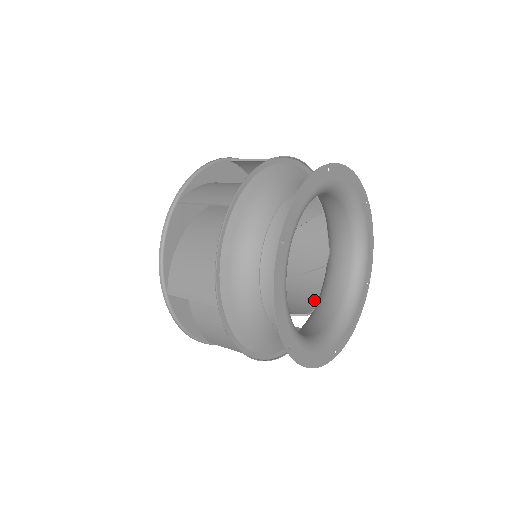
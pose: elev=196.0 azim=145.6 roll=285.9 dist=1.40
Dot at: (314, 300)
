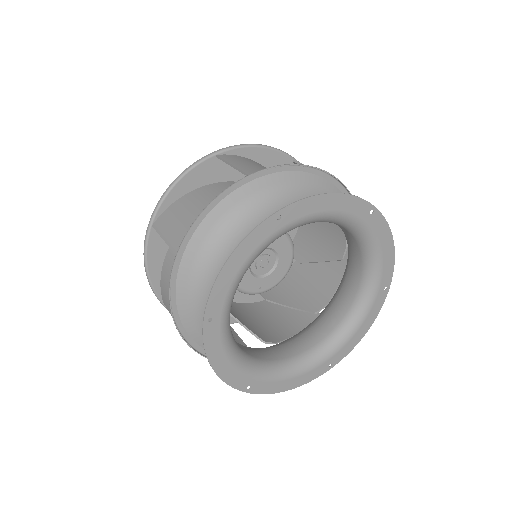
Dot at: (331, 291)
